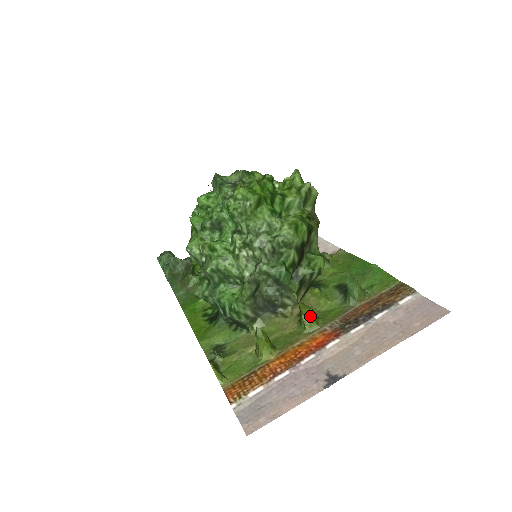
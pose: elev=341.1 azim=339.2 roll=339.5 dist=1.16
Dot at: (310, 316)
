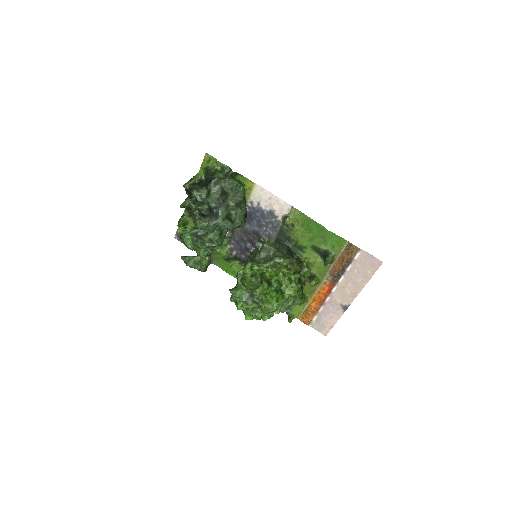
Dot at: occluded
